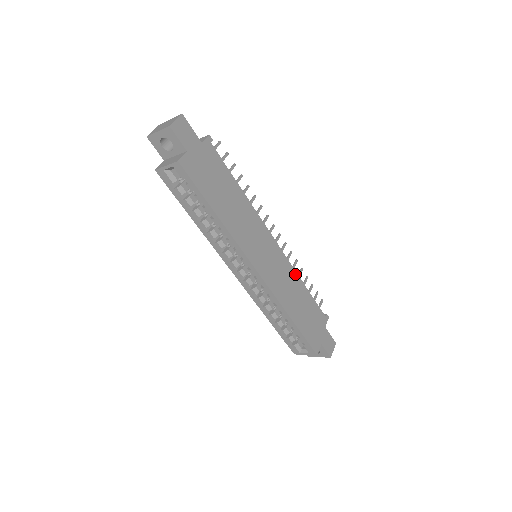
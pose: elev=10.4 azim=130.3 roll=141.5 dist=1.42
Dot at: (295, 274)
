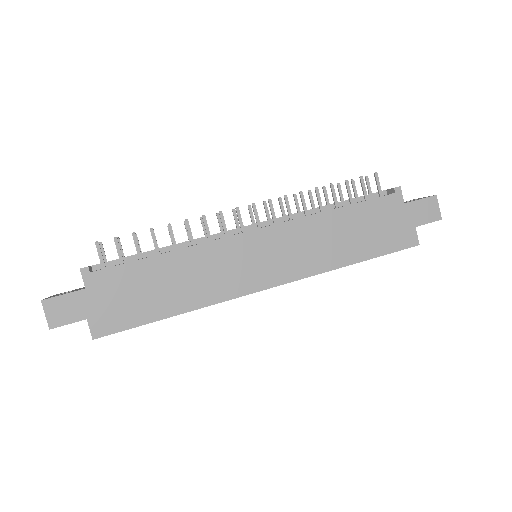
Dot at: (311, 219)
